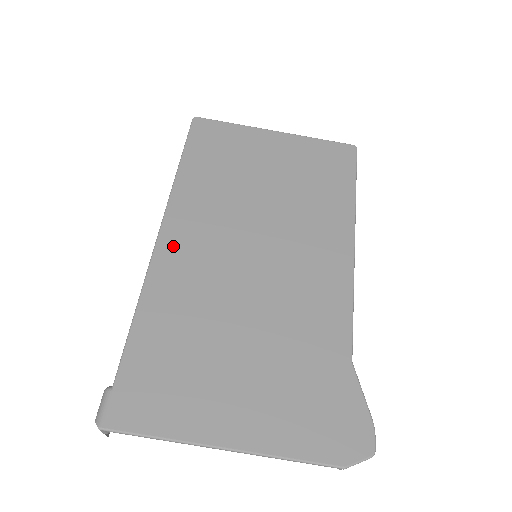
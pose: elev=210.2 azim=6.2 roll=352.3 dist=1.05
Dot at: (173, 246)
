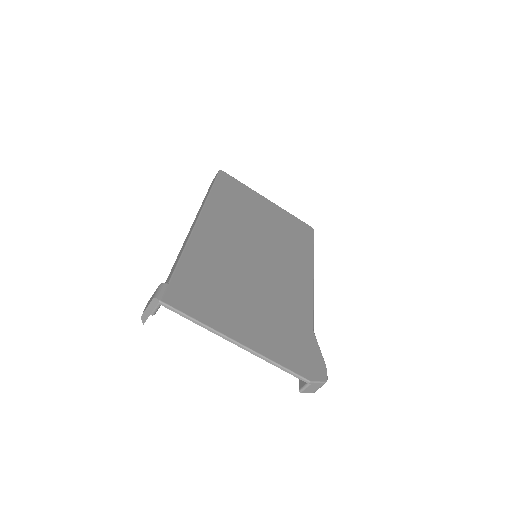
Dot at: (208, 227)
